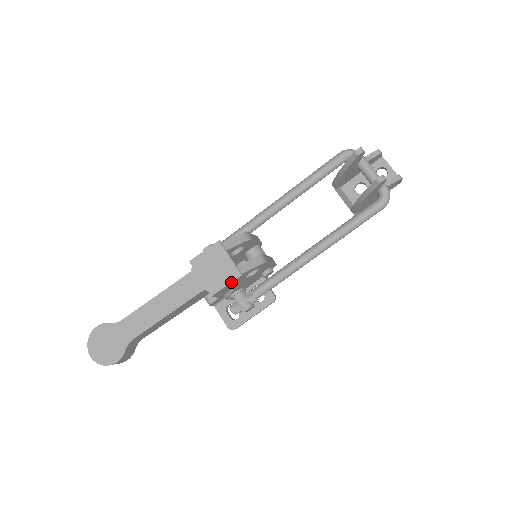
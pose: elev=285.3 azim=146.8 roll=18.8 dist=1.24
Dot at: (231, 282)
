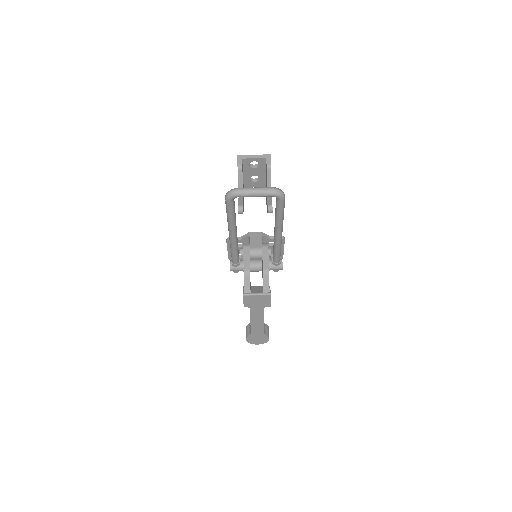
Dot at: (270, 299)
